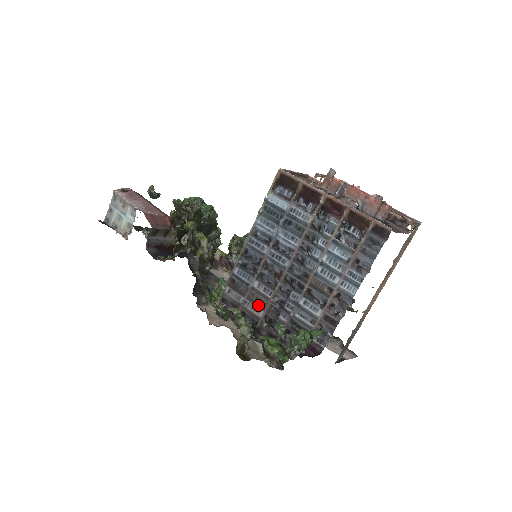
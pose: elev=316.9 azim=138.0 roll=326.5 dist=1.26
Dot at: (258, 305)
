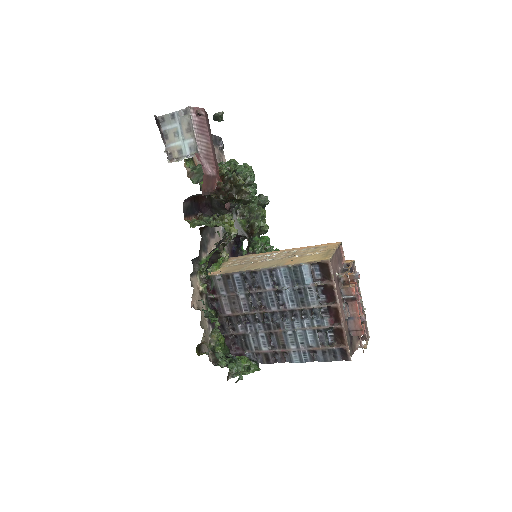
Dot at: (231, 307)
